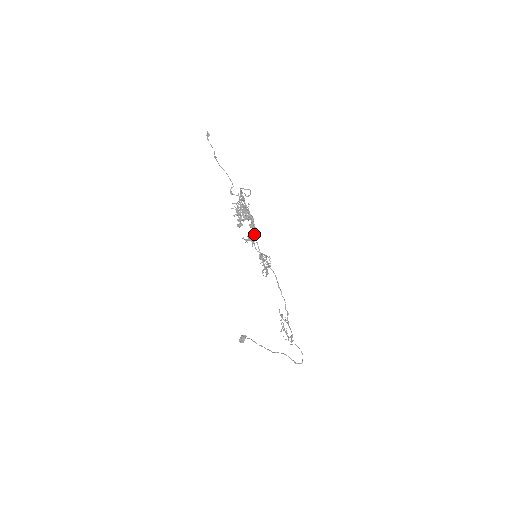
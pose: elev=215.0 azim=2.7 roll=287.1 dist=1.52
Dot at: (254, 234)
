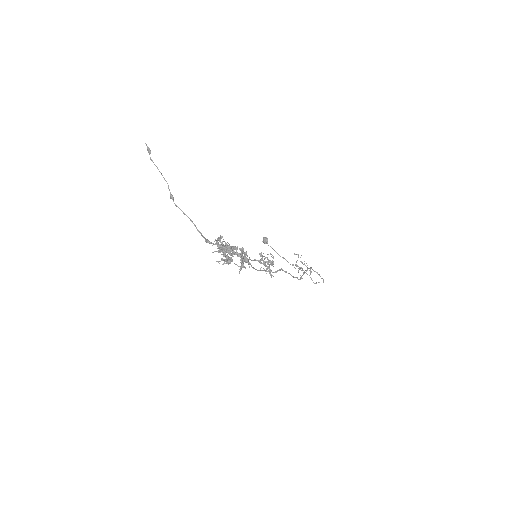
Dot at: occluded
